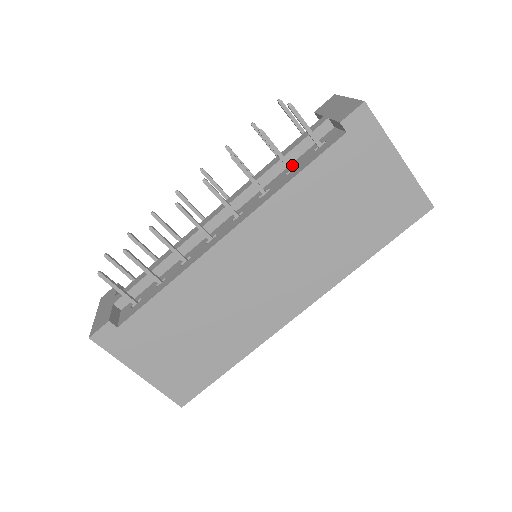
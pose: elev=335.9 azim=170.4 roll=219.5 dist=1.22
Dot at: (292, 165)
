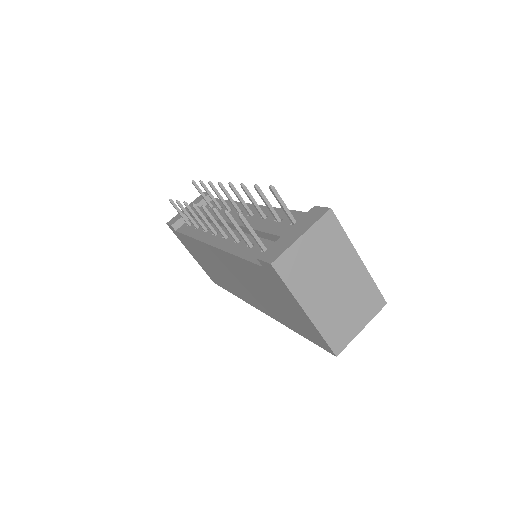
Dot at: occluded
